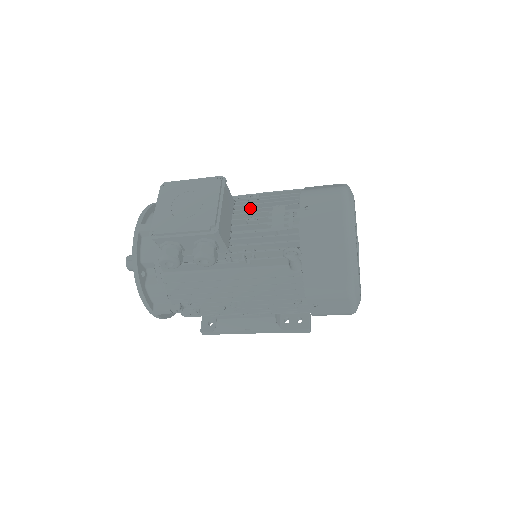
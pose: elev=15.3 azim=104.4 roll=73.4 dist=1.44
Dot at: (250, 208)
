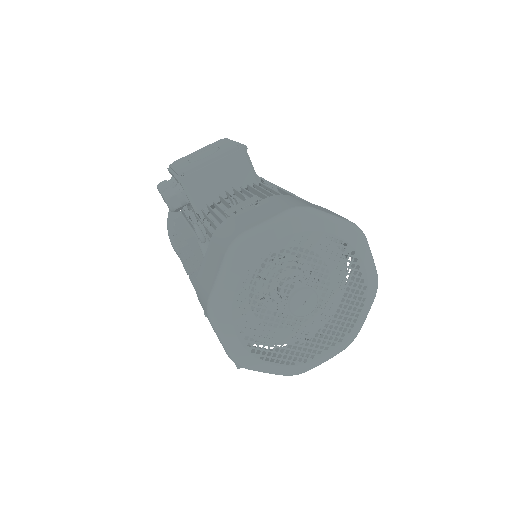
Dot at: (254, 193)
